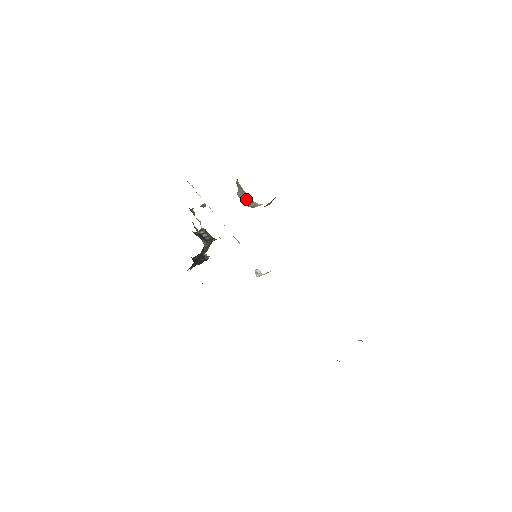
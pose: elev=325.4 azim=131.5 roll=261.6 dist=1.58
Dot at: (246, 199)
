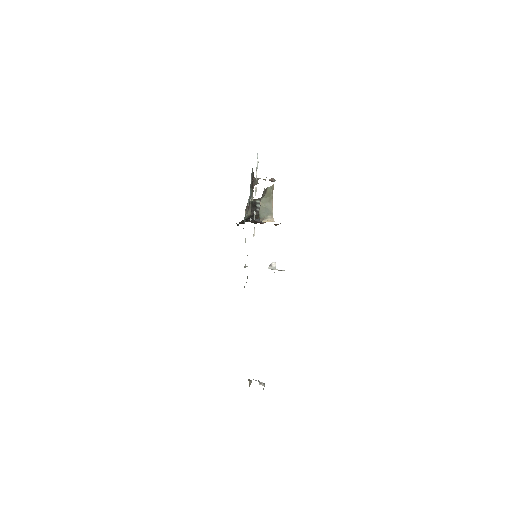
Dot at: (267, 207)
